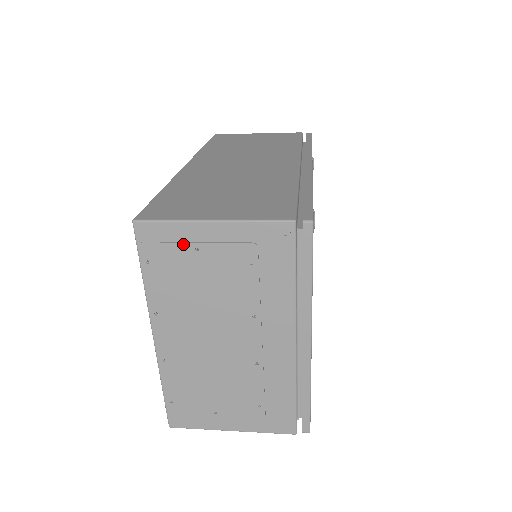
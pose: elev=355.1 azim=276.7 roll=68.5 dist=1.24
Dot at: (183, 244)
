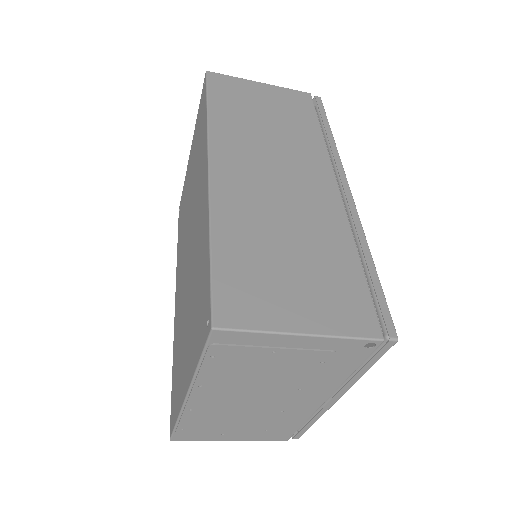
Dot at: (261, 348)
